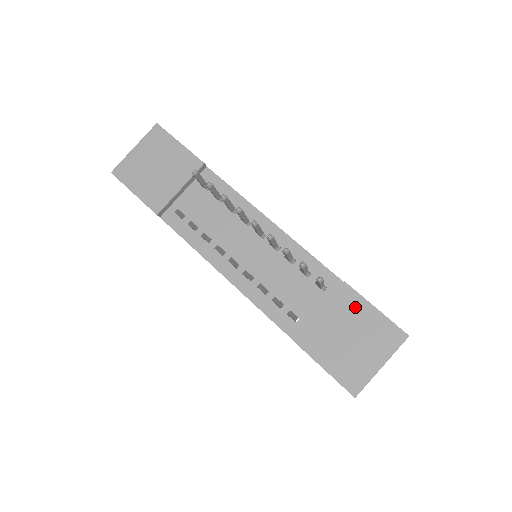
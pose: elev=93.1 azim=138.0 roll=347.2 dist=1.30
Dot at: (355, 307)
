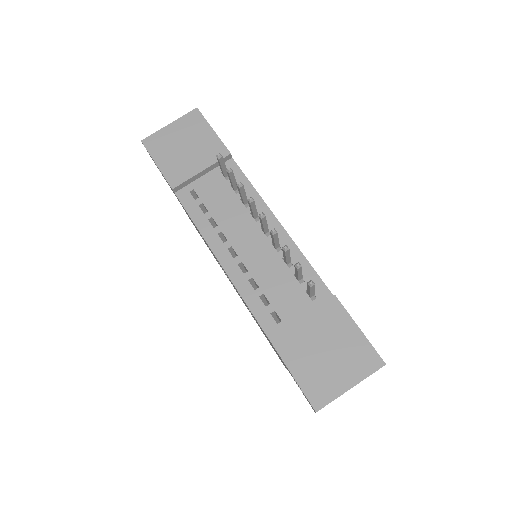
Dot at: (339, 322)
